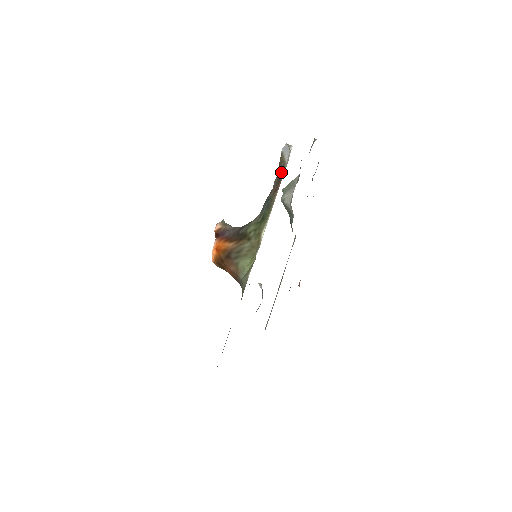
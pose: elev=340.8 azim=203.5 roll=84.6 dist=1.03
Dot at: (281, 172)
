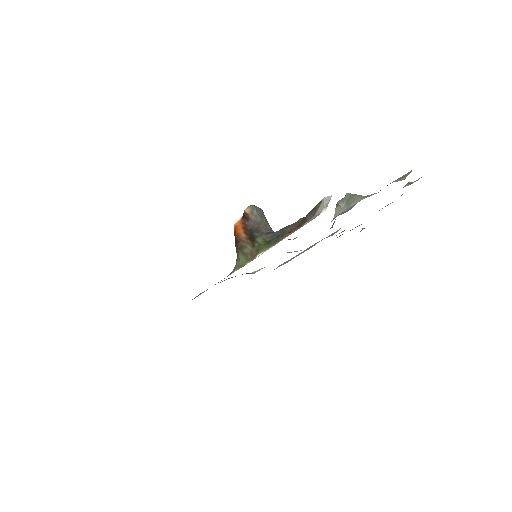
Dot at: (306, 219)
